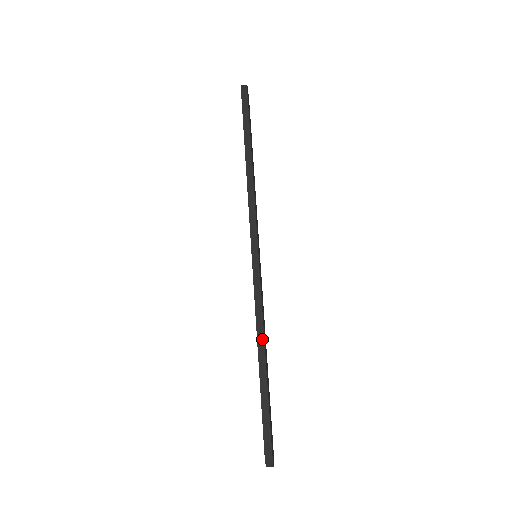
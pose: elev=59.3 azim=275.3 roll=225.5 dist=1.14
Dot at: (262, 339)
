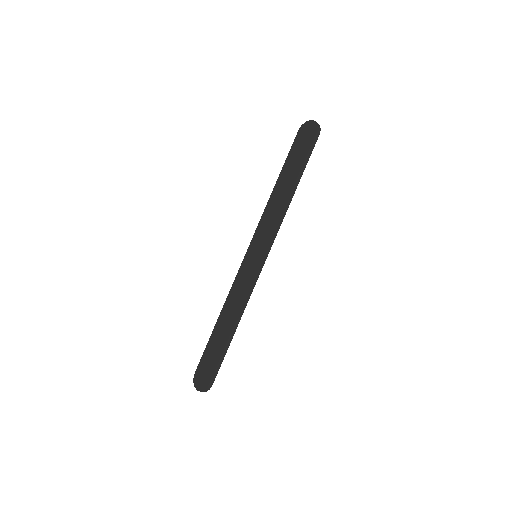
Dot at: (240, 319)
